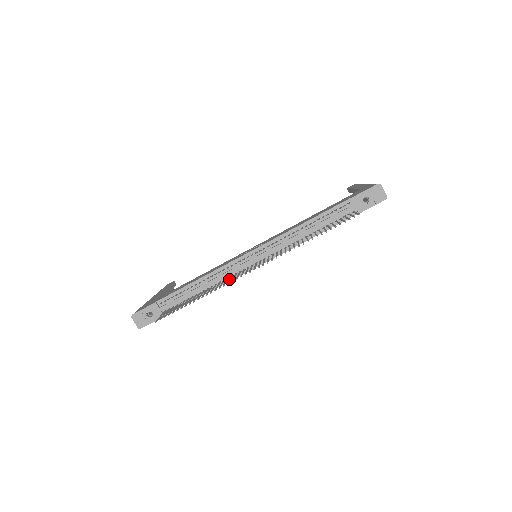
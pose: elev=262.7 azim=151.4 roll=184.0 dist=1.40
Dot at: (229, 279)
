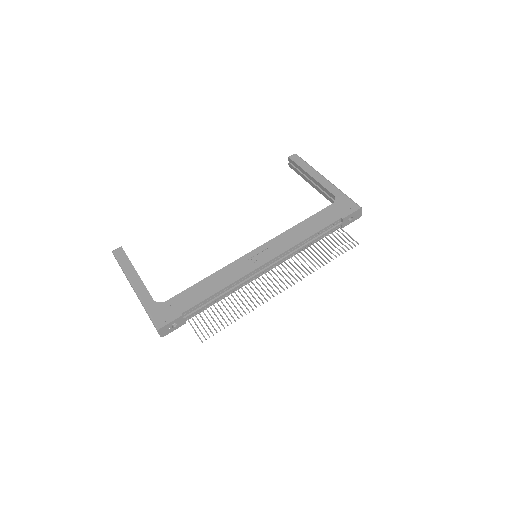
Dot at: (255, 293)
